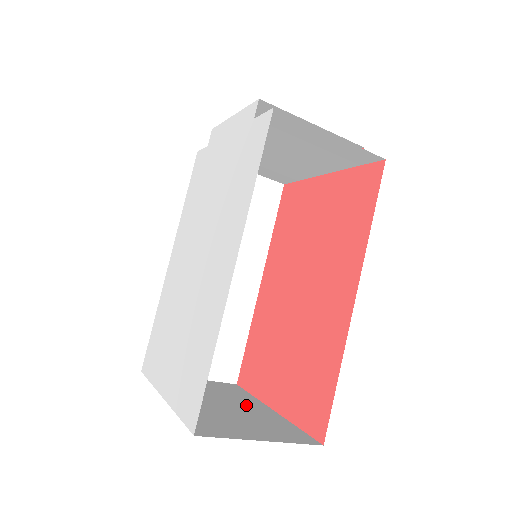
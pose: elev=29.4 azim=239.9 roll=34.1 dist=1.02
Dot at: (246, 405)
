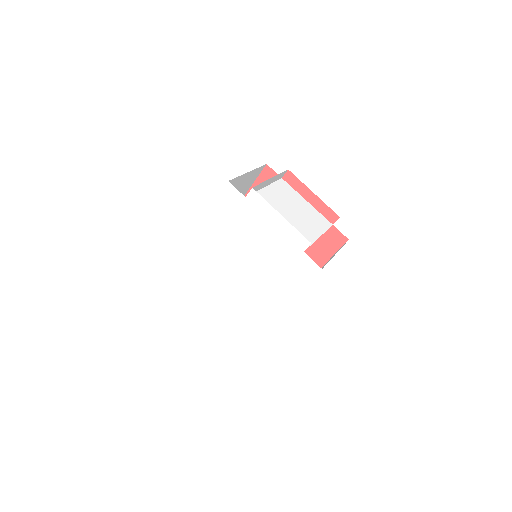
Dot at: occluded
